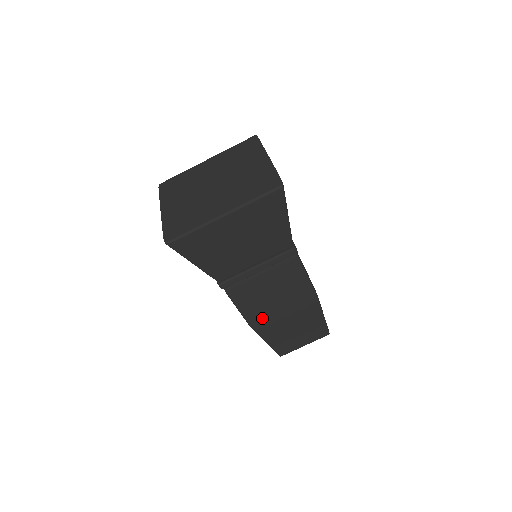
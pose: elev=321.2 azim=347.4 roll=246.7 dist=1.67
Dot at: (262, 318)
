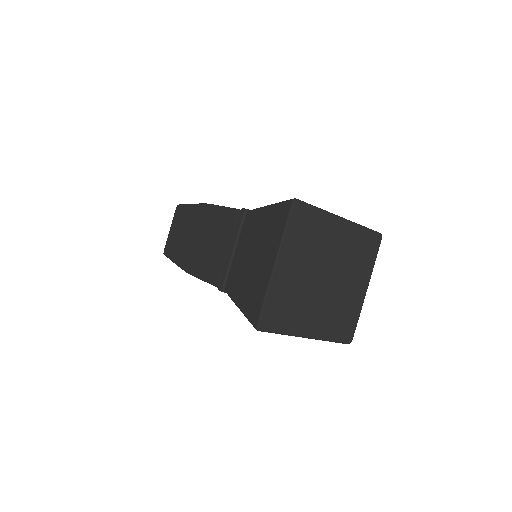
Dot at: occluded
